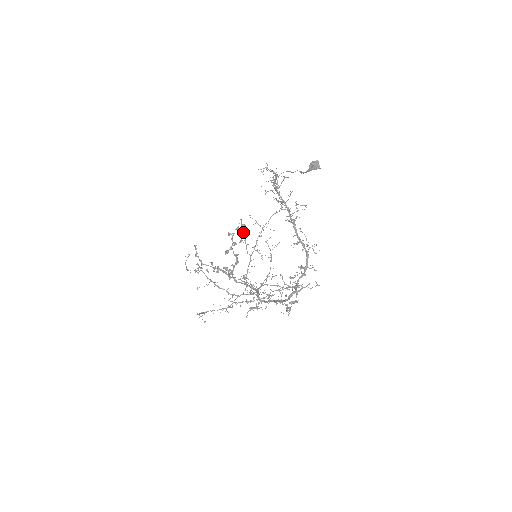
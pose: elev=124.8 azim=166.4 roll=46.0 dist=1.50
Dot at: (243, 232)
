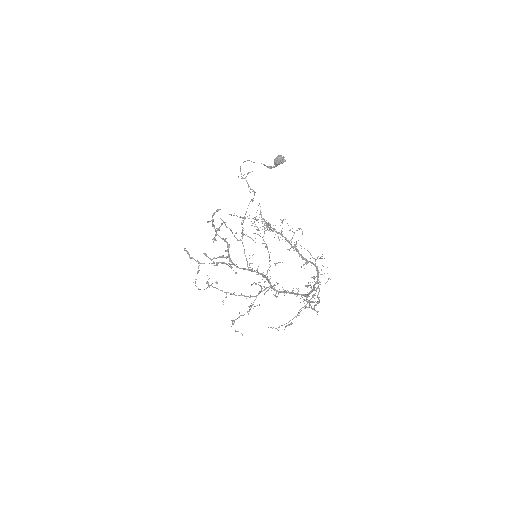
Dot at: occluded
